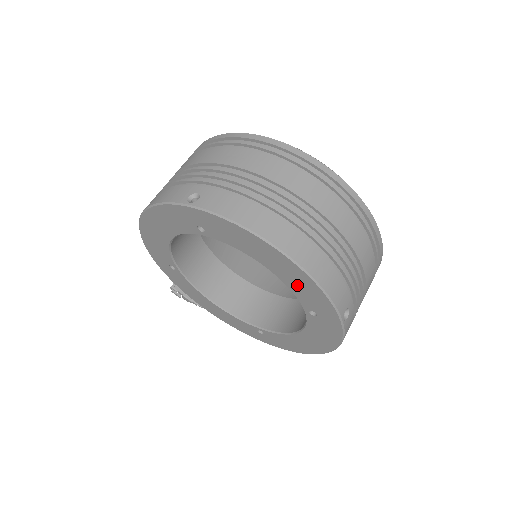
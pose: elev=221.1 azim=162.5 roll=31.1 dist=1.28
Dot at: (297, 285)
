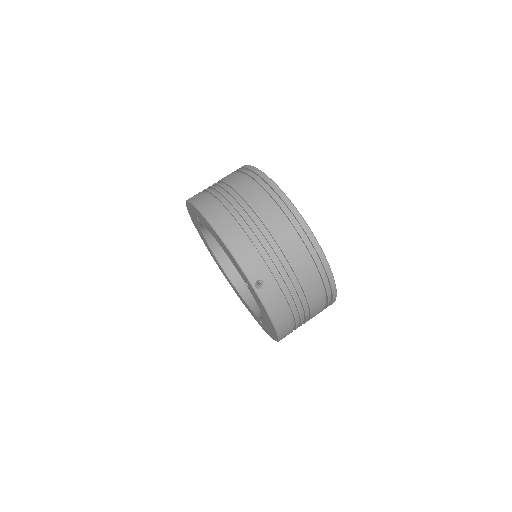
Dot at: (229, 255)
